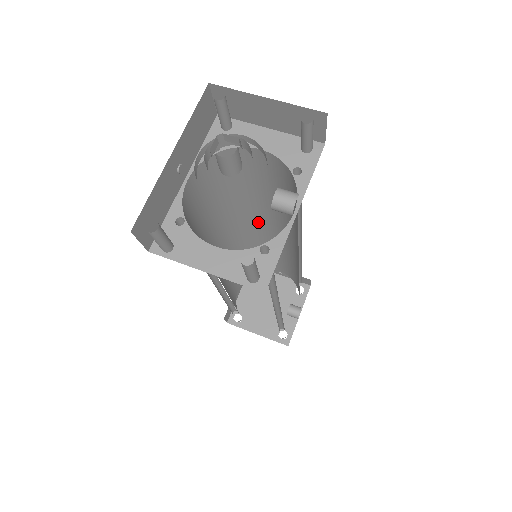
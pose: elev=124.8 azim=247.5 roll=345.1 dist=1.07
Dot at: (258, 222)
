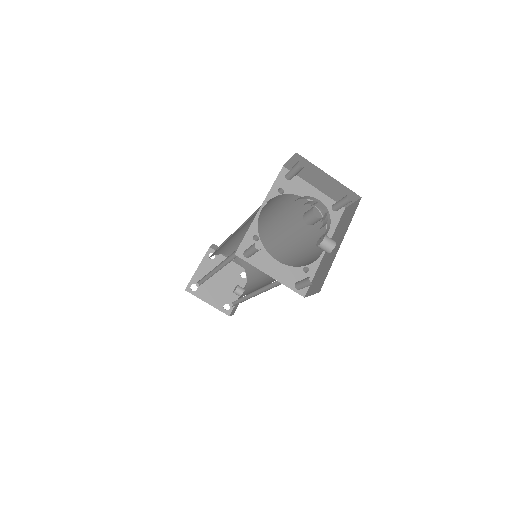
Dot at: occluded
